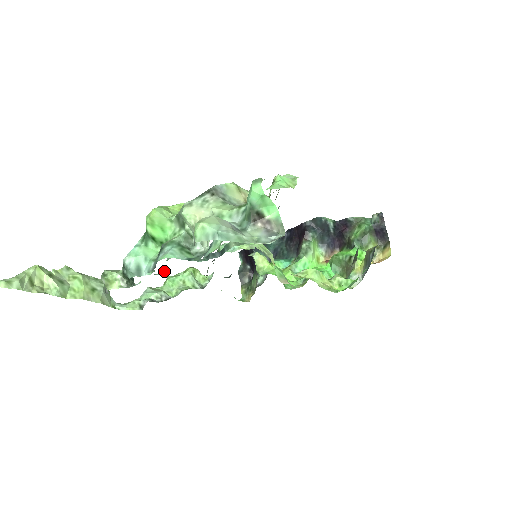
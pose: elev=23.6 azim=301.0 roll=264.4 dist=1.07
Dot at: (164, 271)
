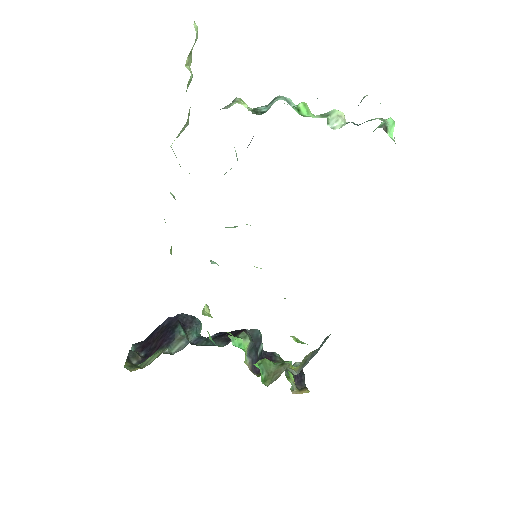
Dot at: occluded
